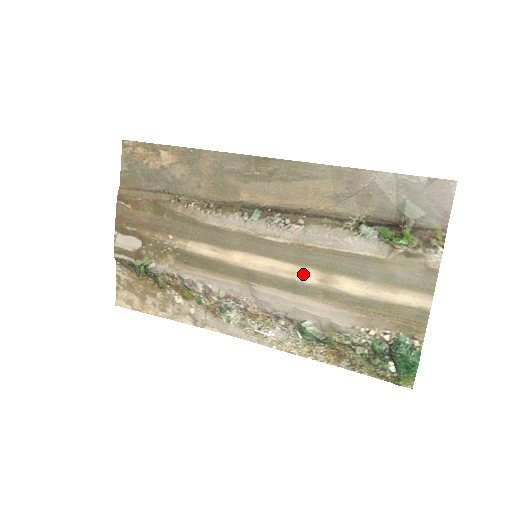
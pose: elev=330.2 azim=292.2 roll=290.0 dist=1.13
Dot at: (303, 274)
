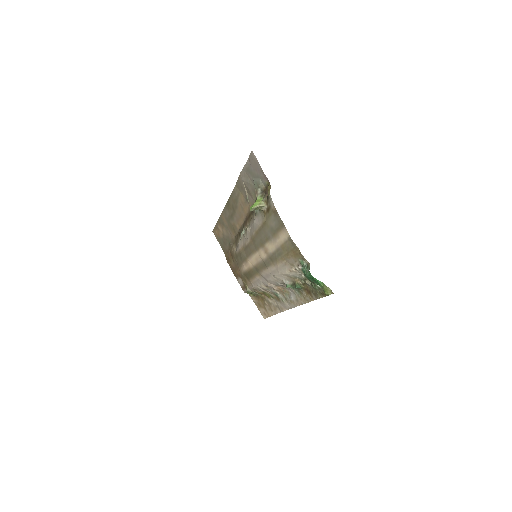
Dot at: (261, 254)
